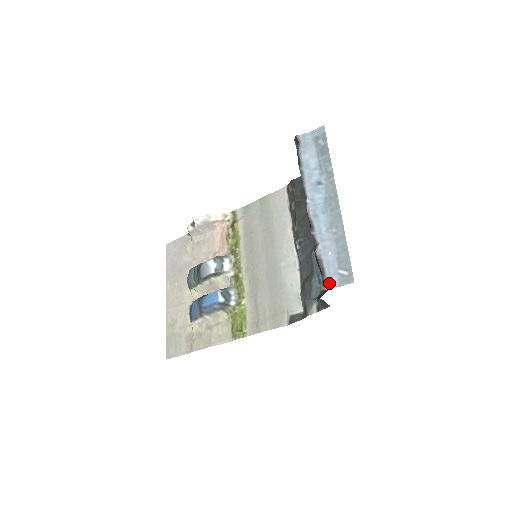
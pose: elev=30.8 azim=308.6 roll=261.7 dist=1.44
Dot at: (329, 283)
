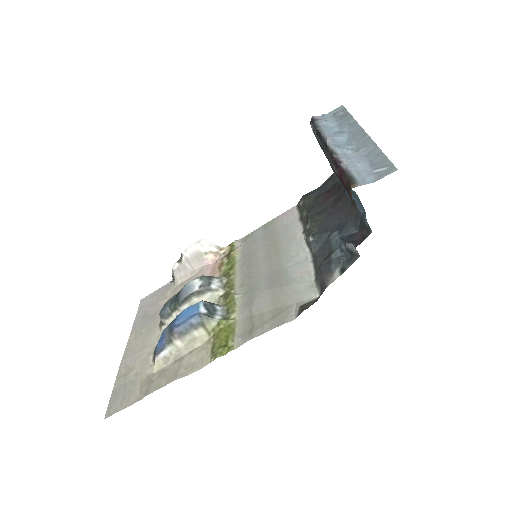
Dot at: (361, 182)
